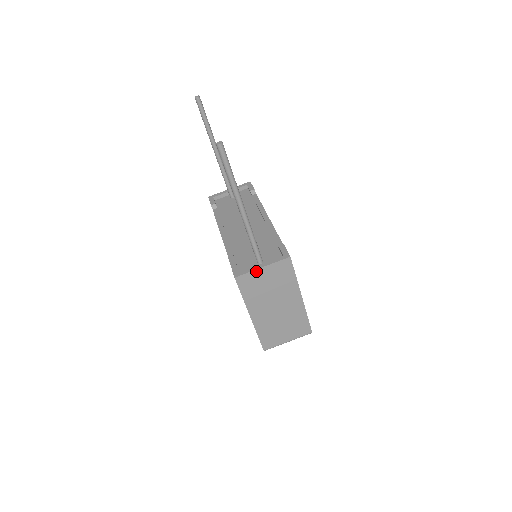
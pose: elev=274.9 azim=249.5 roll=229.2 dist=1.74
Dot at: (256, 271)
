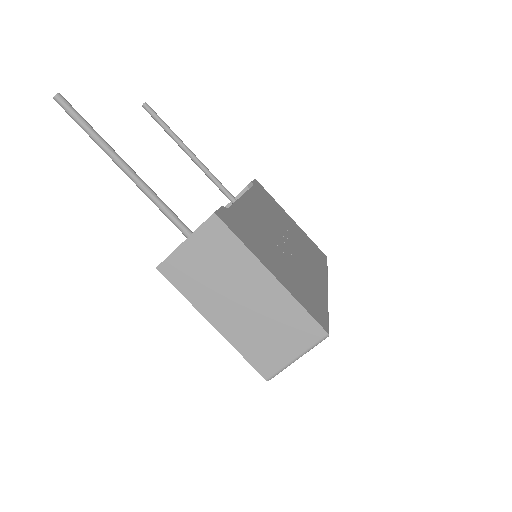
Dot at: (179, 250)
